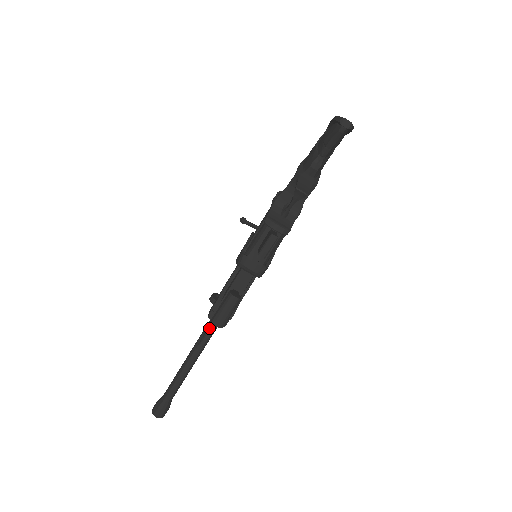
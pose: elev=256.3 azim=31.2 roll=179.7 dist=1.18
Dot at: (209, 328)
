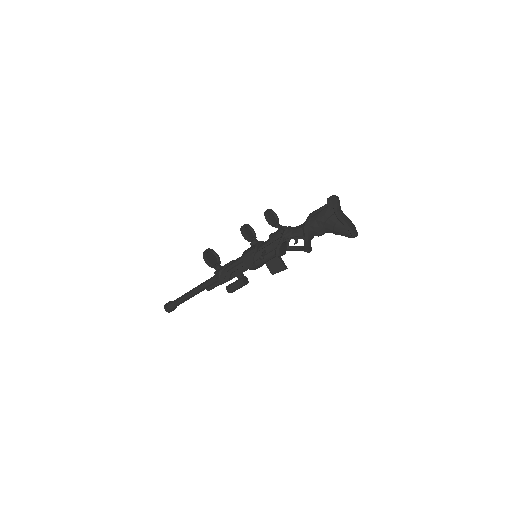
Dot at: occluded
